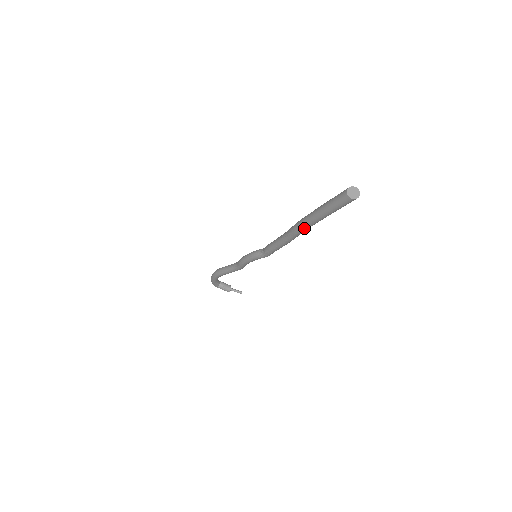
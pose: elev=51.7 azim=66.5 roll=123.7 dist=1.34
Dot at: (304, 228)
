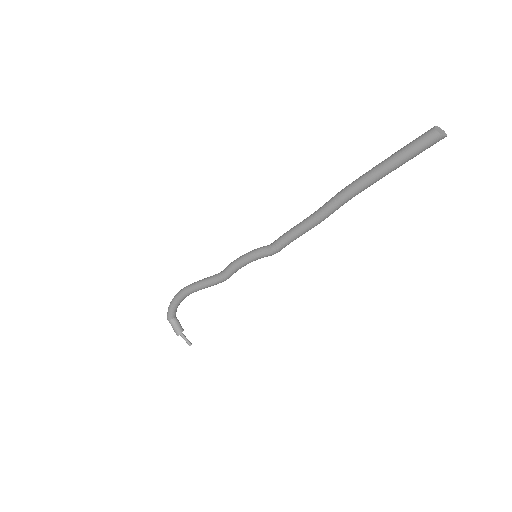
Dot at: (351, 191)
